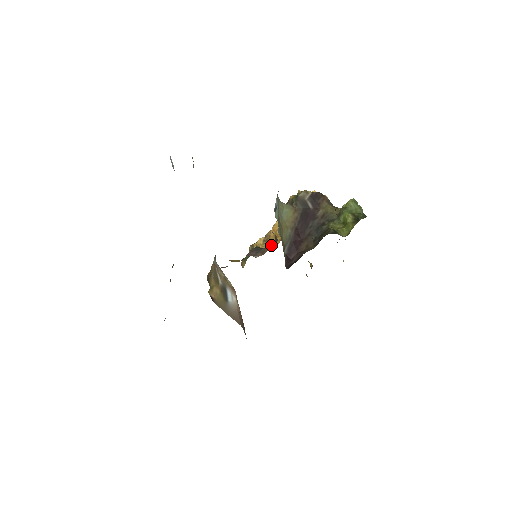
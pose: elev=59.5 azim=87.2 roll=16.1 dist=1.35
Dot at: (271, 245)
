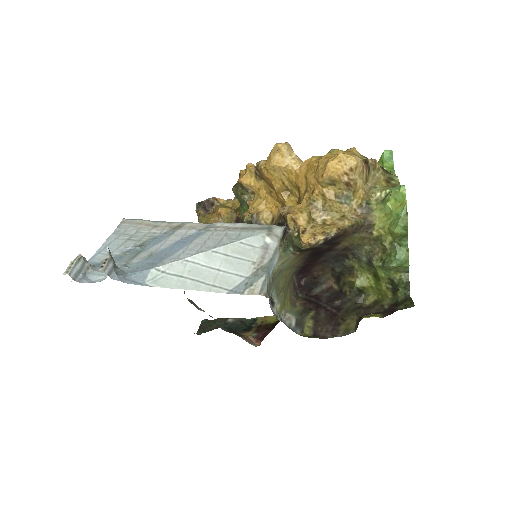
Dot at: occluded
